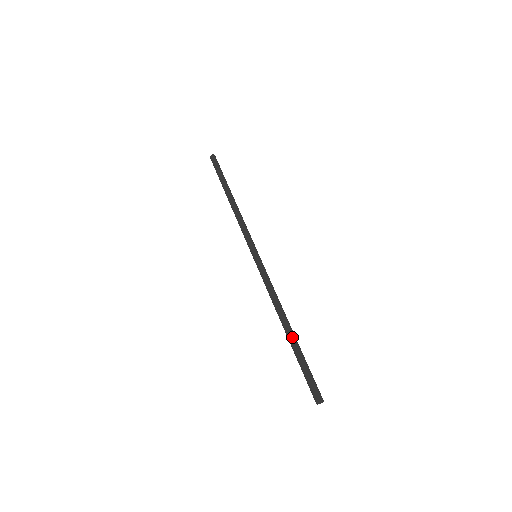
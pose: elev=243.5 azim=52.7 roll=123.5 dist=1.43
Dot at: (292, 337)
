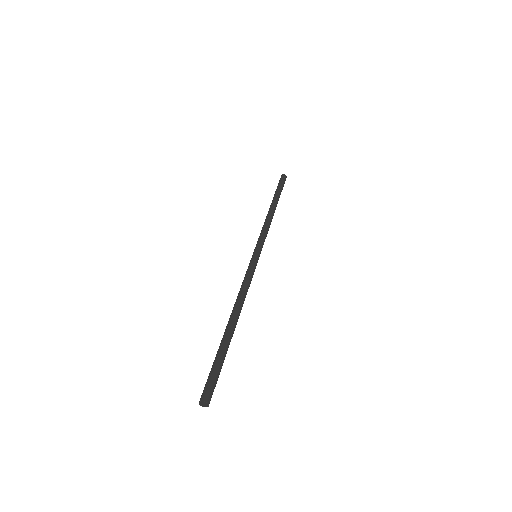
Dot at: (232, 332)
